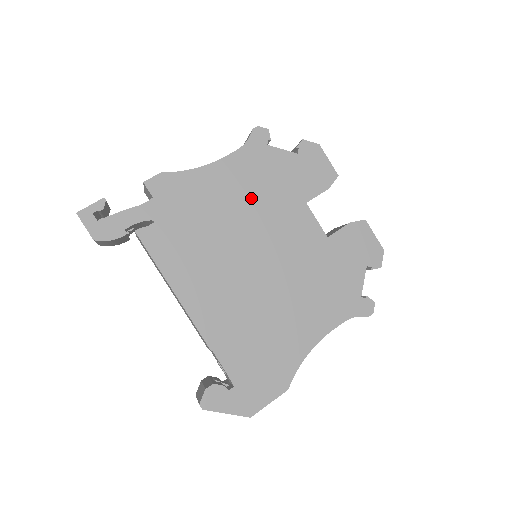
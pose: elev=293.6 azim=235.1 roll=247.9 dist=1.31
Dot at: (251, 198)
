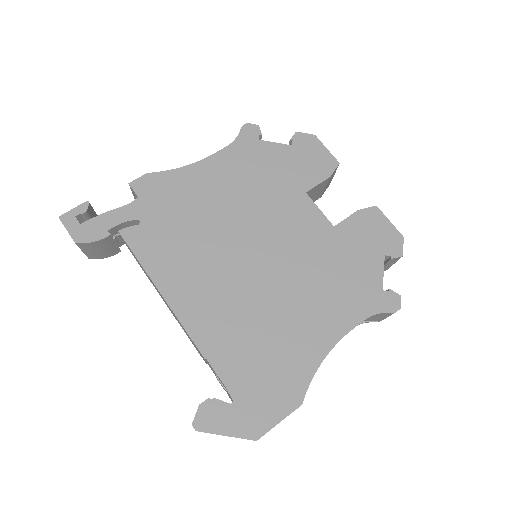
Dot at: (244, 191)
